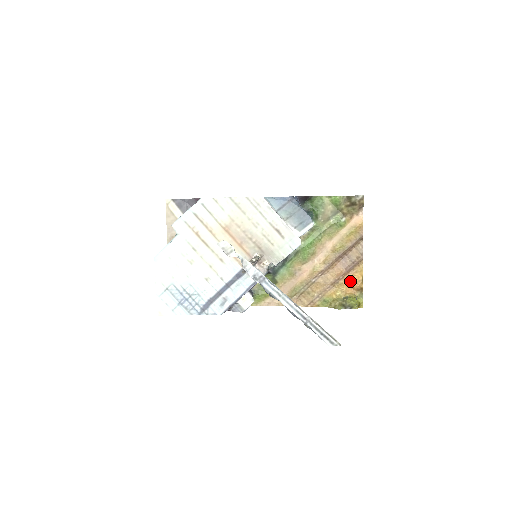
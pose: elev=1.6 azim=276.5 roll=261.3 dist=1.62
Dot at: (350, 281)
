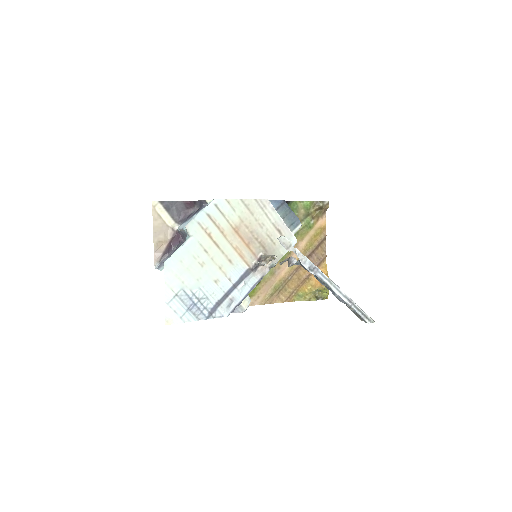
Dot at: occluded
